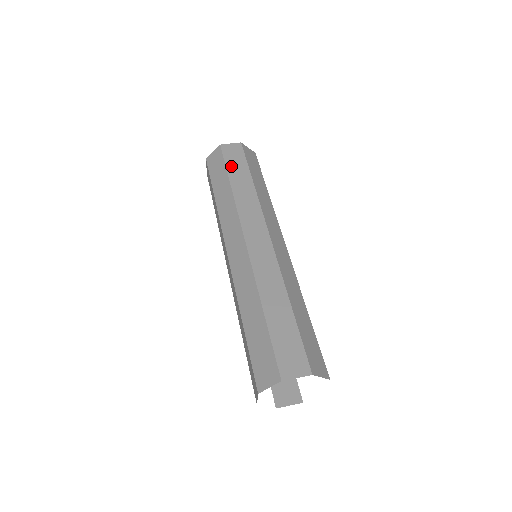
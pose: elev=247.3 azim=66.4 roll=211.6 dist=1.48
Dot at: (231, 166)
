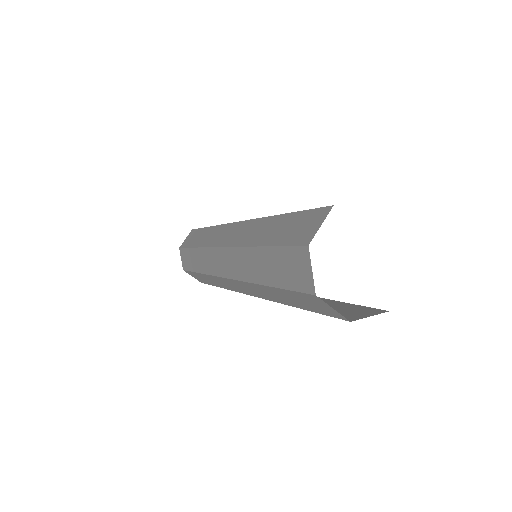
Dot at: occluded
